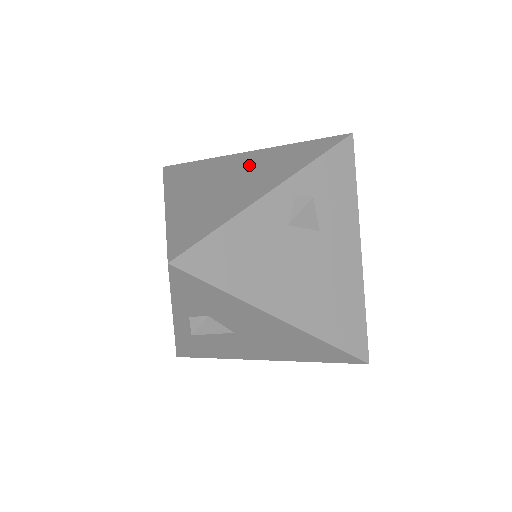
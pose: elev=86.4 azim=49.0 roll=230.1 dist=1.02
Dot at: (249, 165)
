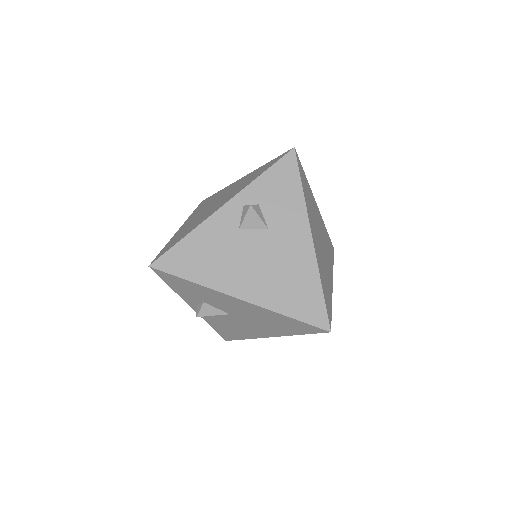
Dot at: (232, 189)
